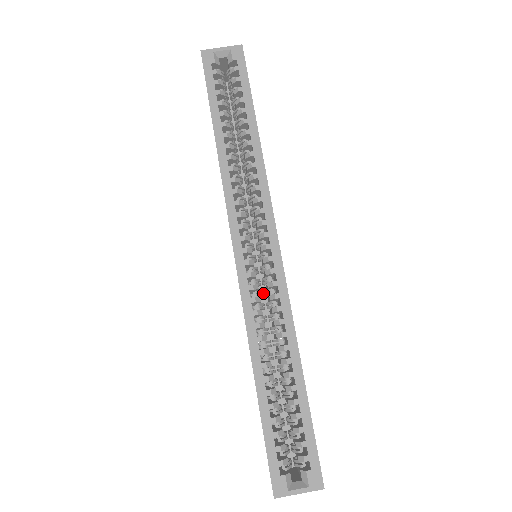
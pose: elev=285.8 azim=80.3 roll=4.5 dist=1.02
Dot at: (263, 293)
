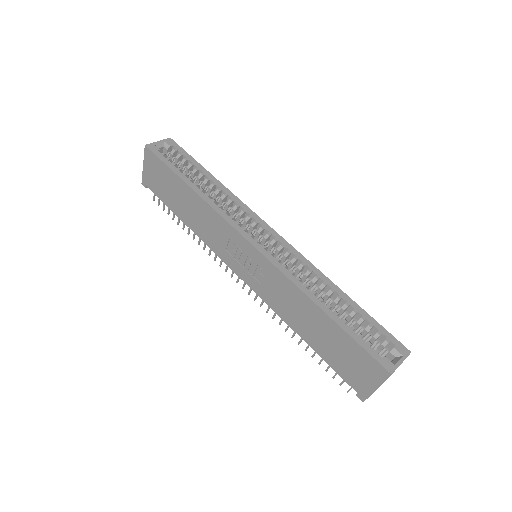
Dot at: occluded
